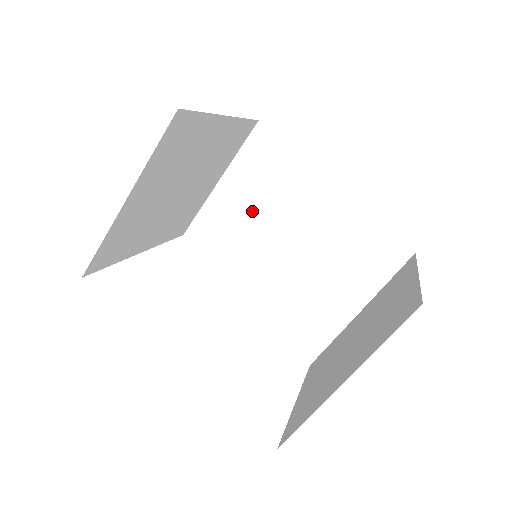
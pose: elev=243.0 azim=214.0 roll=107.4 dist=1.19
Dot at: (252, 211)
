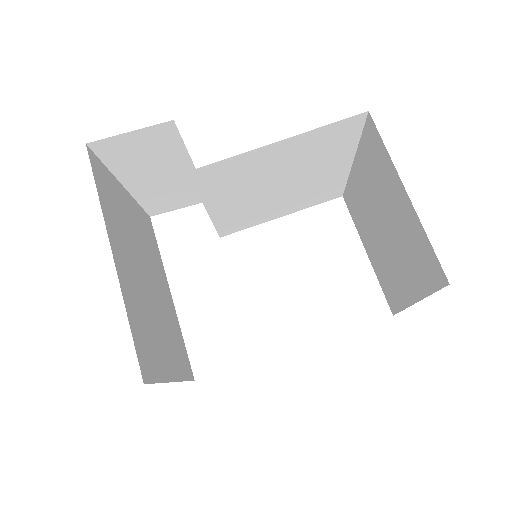
Dot at: (178, 174)
